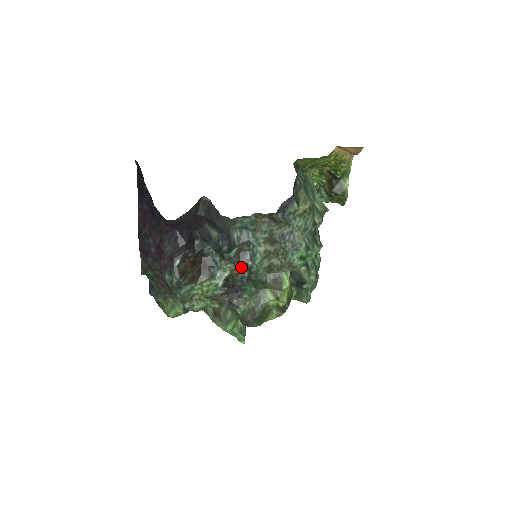
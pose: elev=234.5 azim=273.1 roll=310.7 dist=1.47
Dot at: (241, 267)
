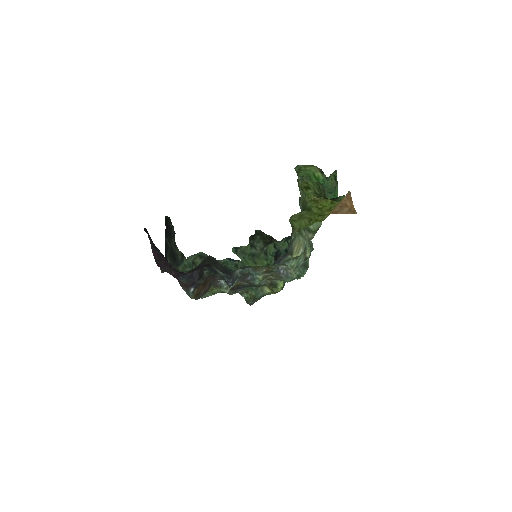
Dot at: (243, 282)
